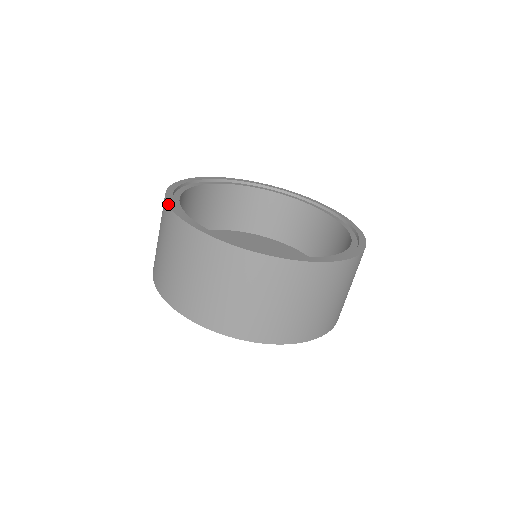
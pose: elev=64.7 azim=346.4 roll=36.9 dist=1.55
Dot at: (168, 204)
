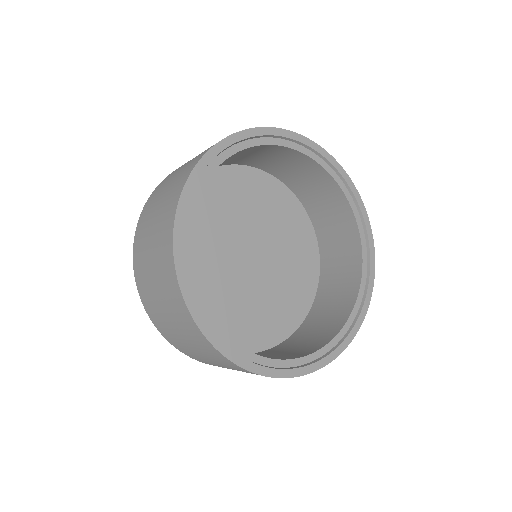
Dot at: (197, 164)
